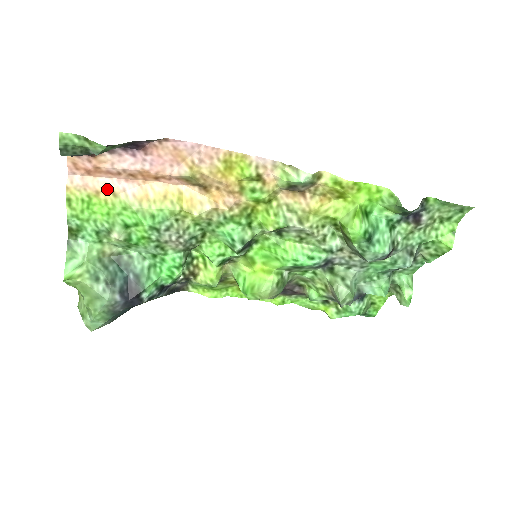
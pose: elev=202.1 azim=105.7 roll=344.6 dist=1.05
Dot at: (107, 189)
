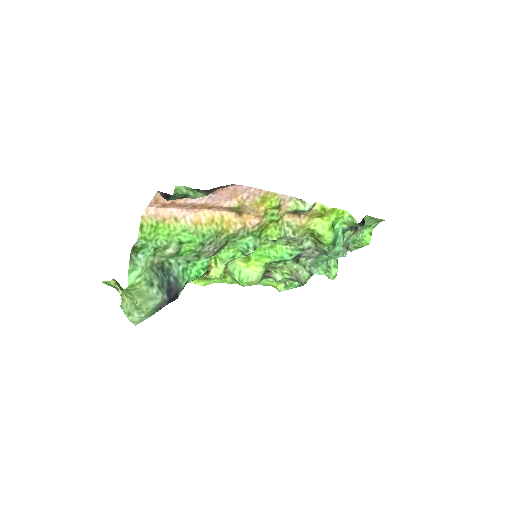
Dot at: (172, 217)
